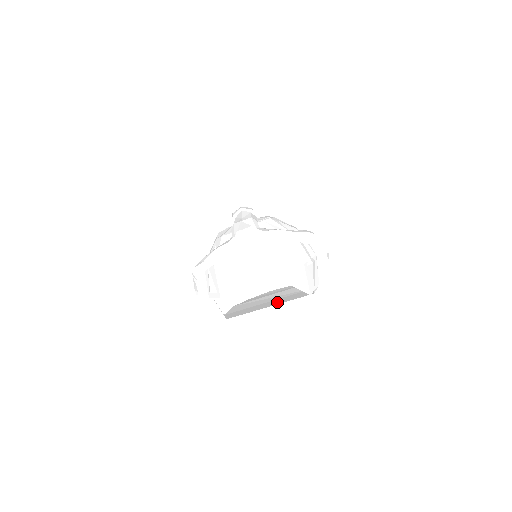
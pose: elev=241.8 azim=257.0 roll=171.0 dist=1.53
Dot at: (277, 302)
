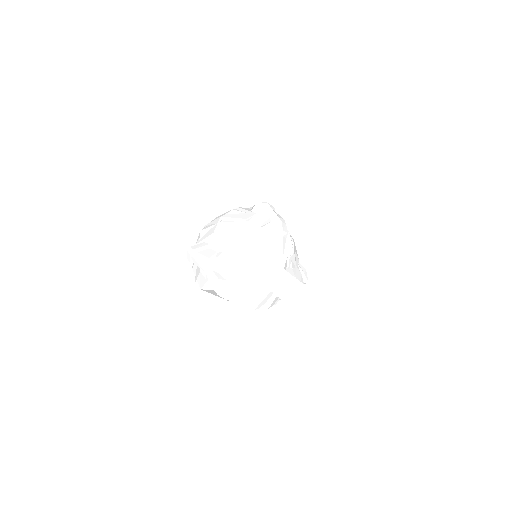
Dot at: occluded
